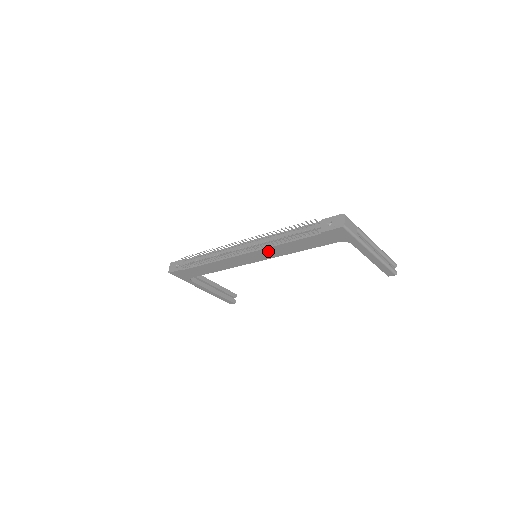
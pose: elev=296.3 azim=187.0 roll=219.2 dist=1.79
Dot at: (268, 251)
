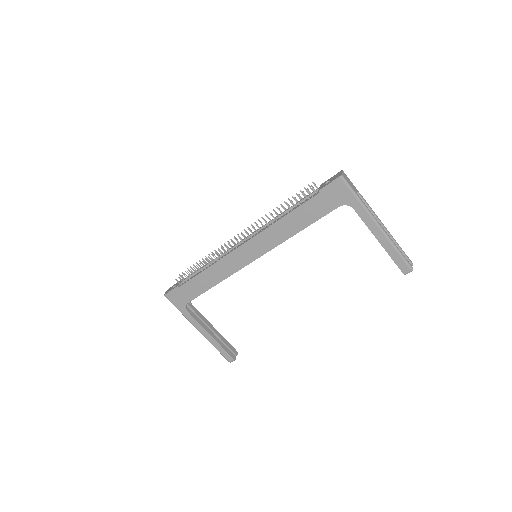
Dot at: (267, 235)
